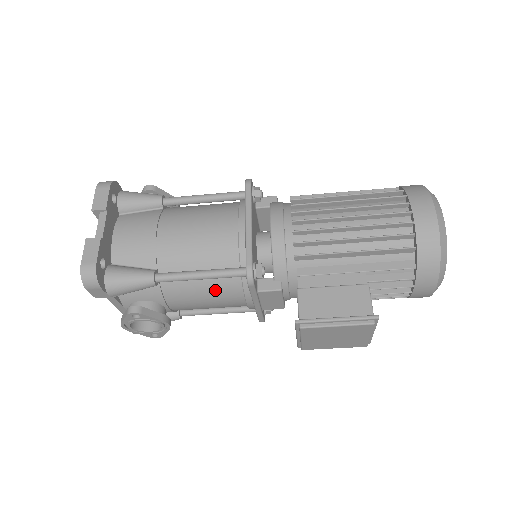
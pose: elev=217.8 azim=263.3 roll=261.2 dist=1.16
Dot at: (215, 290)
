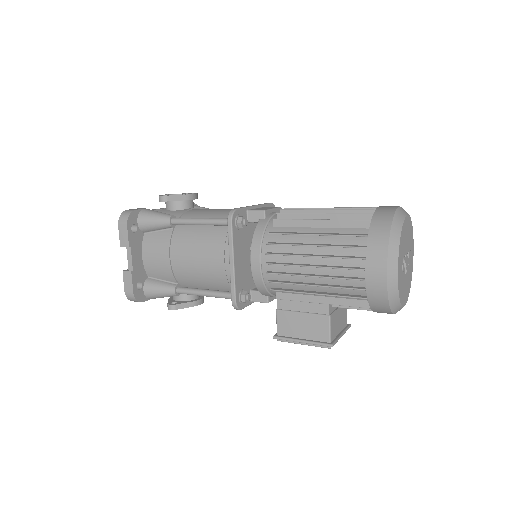
Dot at: occluded
